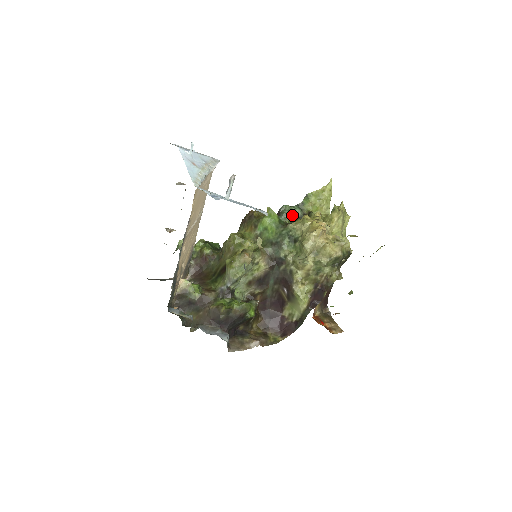
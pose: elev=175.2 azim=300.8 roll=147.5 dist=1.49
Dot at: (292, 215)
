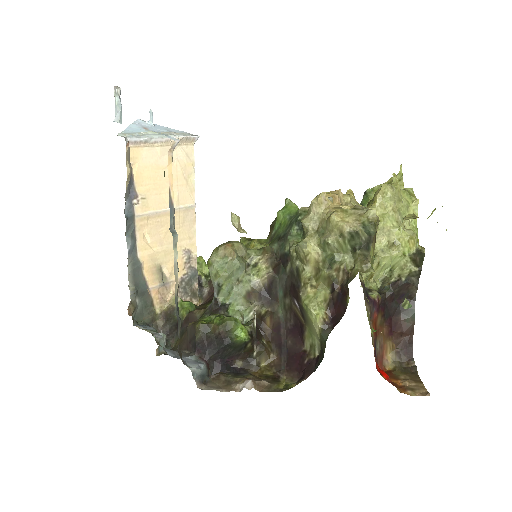
Dot at: occluded
